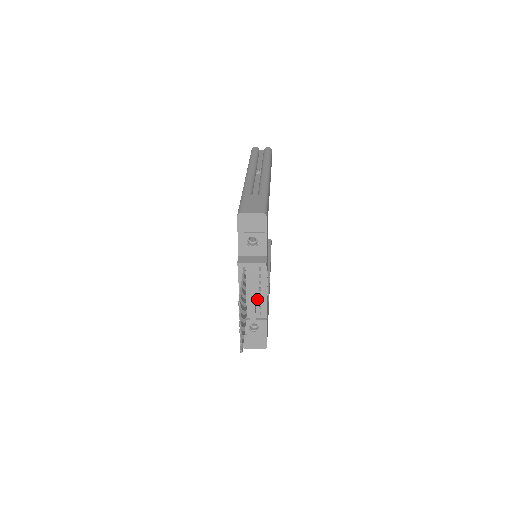
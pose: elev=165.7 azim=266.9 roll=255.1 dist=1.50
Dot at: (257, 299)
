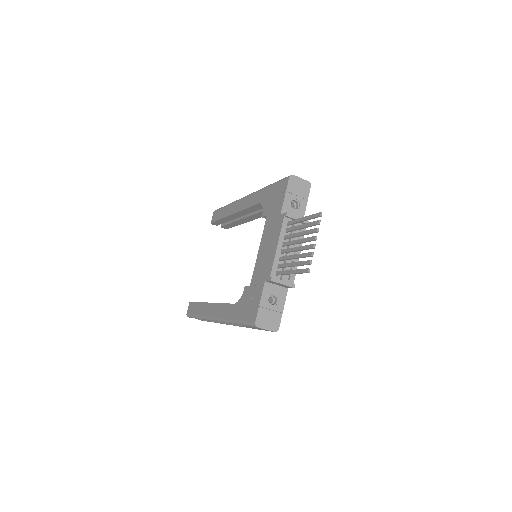
Dot at: (290, 260)
